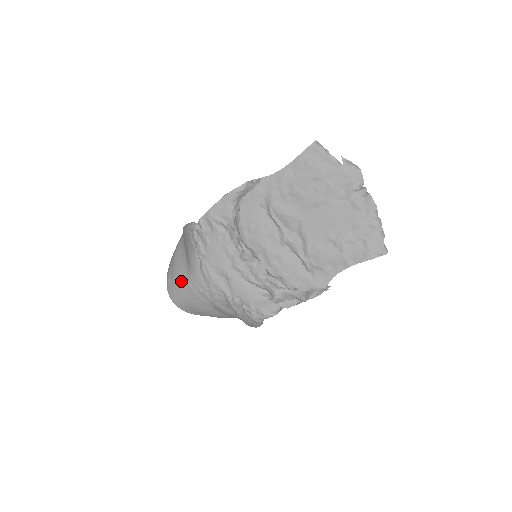
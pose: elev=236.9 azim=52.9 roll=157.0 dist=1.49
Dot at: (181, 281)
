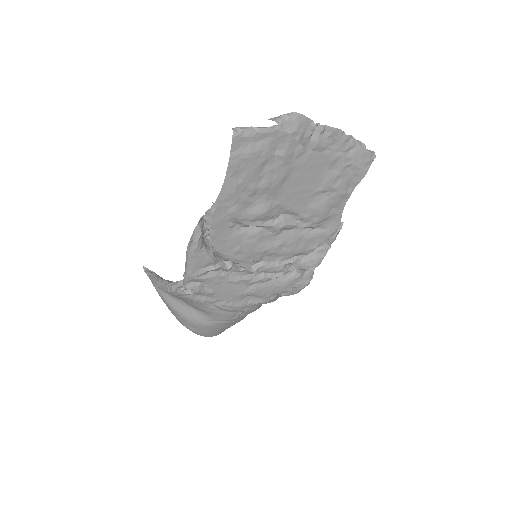
Dot at: (208, 326)
